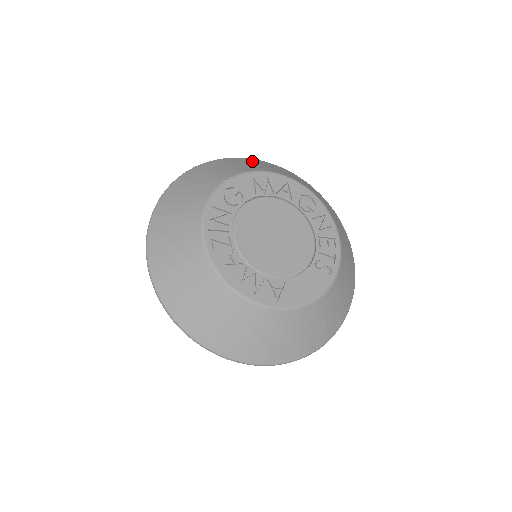
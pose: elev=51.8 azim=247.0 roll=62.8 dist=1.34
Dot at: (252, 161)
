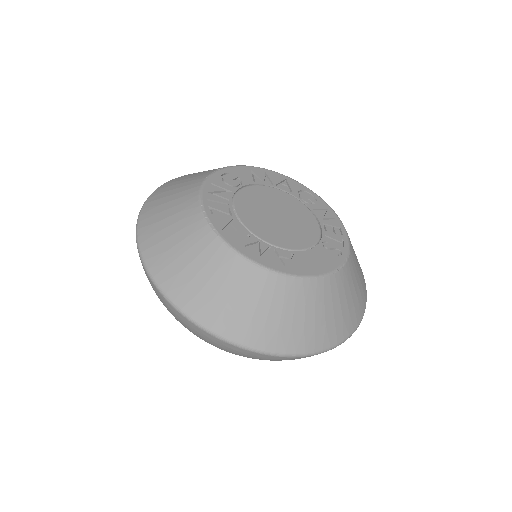
Dot at: occluded
